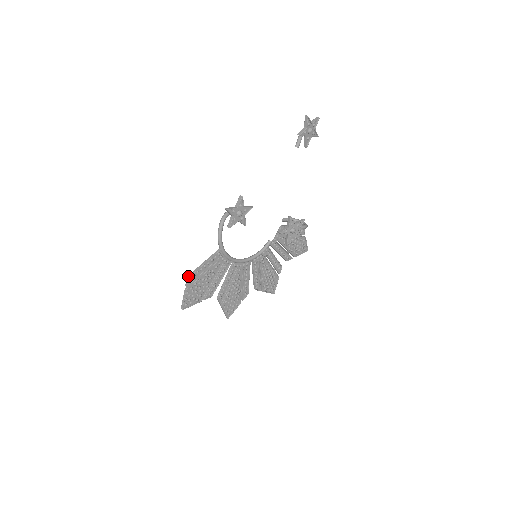
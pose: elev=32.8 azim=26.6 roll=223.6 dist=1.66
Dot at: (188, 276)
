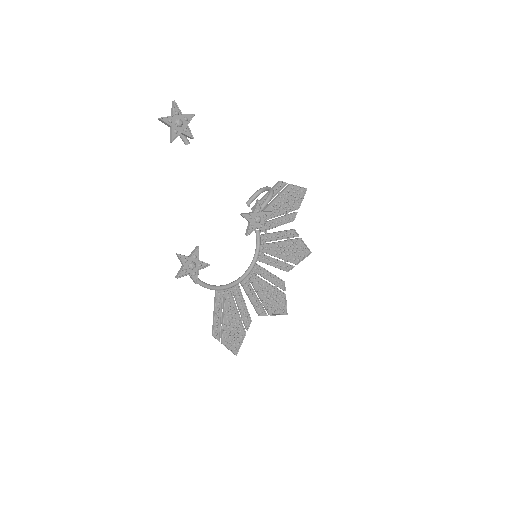
Dot at: (212, 335)
